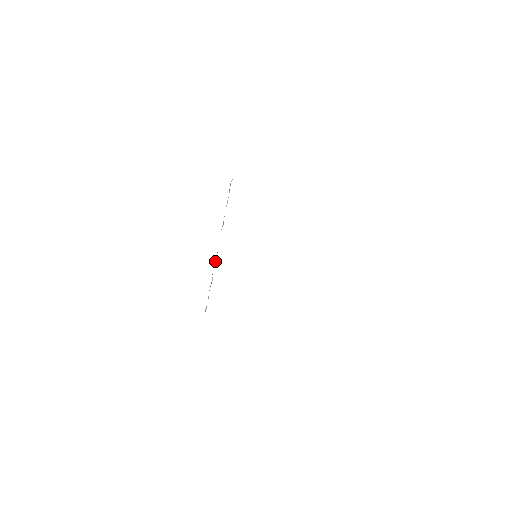
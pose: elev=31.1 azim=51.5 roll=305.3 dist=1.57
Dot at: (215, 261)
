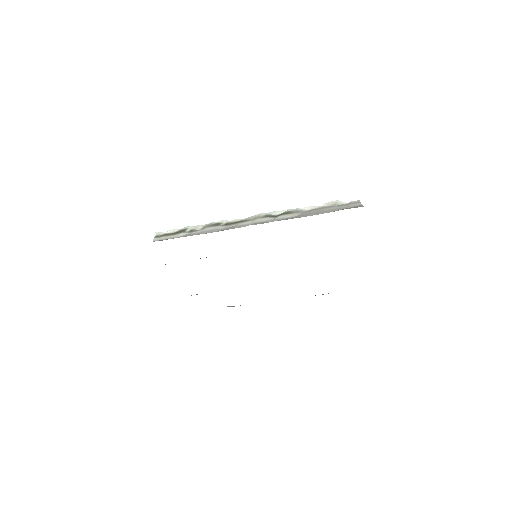
Dot at: (224, 222)
